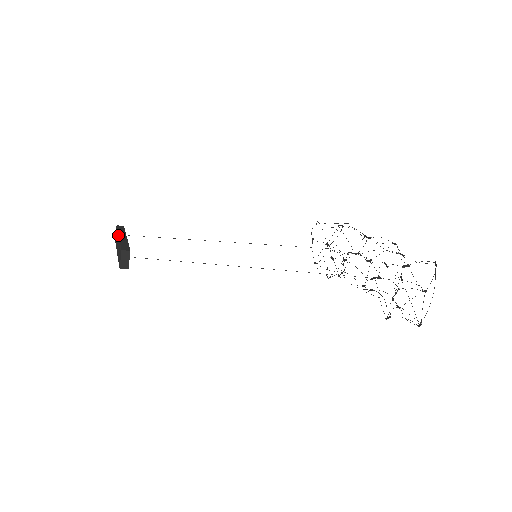
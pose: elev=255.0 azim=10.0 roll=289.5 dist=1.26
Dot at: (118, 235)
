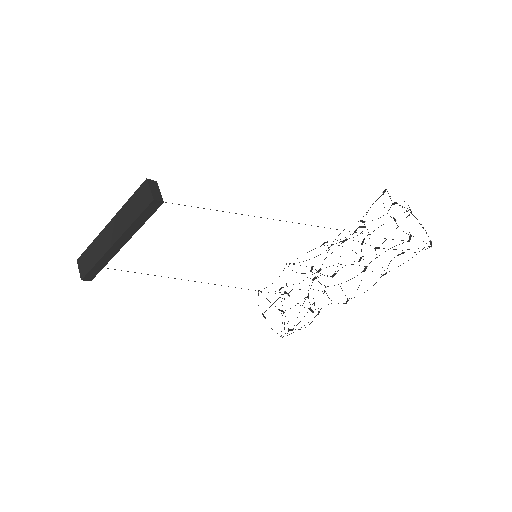
Dot at: occluded
